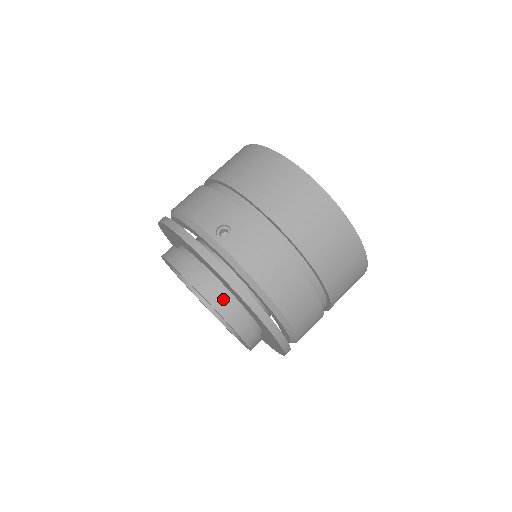
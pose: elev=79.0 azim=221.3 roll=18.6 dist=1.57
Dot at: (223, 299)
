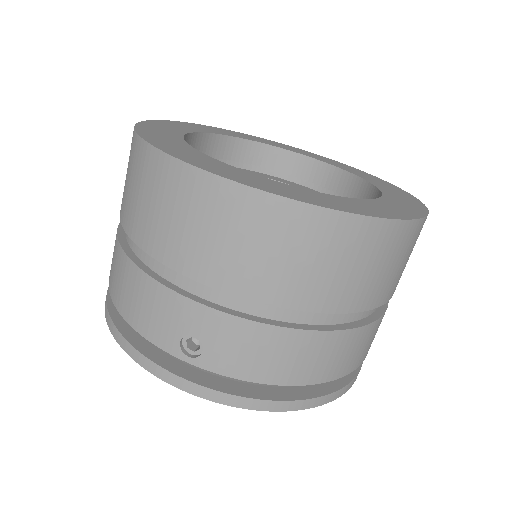
Dot at: occluded
